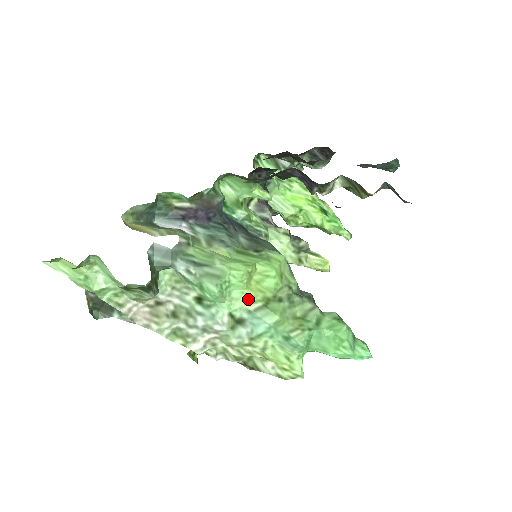
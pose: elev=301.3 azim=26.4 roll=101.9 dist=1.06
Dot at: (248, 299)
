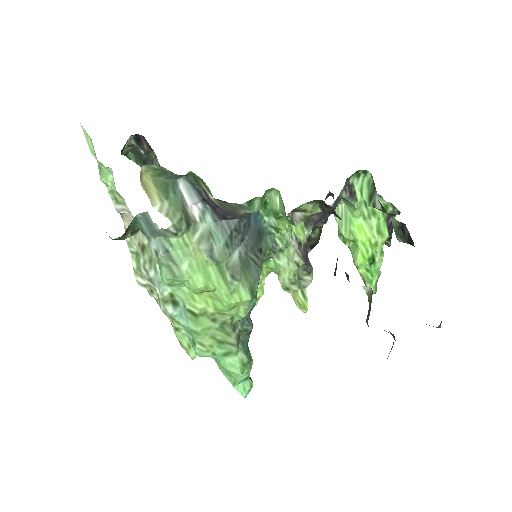
Dot at: (191, 299)
